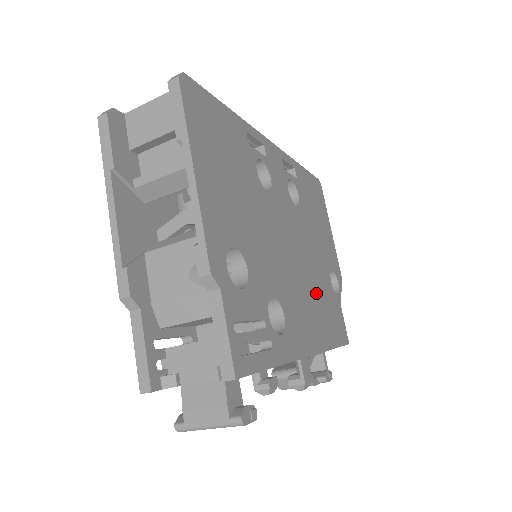
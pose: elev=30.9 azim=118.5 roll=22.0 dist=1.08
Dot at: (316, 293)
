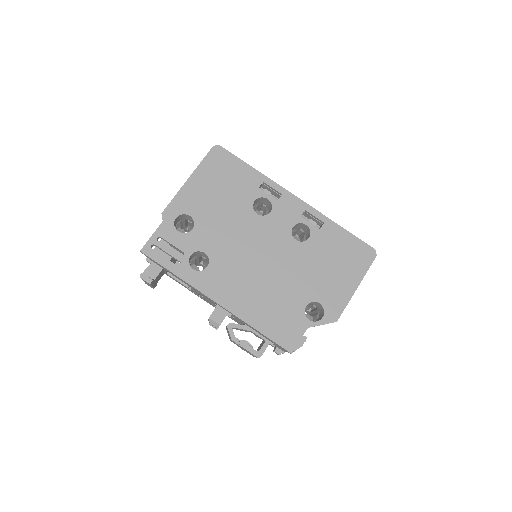
Dot at: (267, 291)
